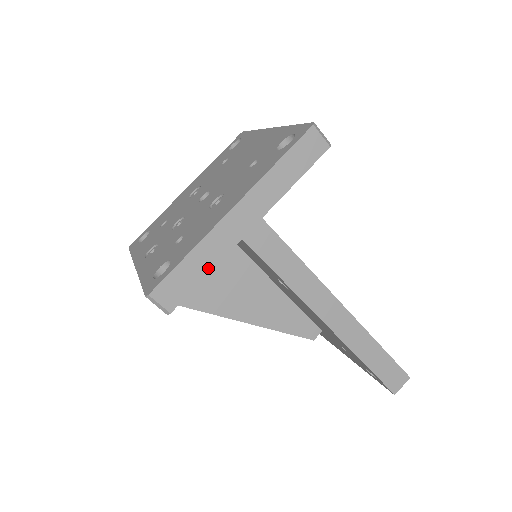
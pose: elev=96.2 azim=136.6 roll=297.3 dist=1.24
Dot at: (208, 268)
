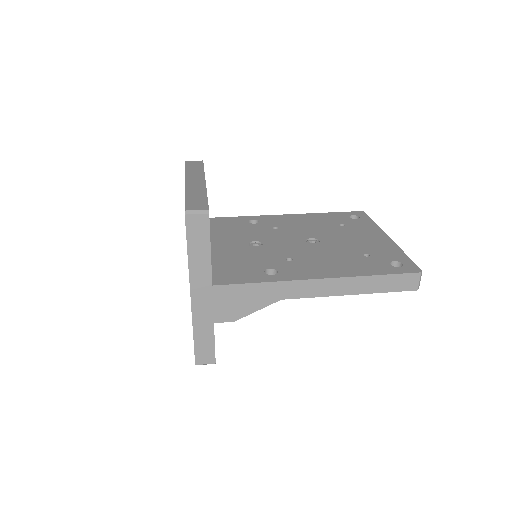
Dot at: (211, 331)
